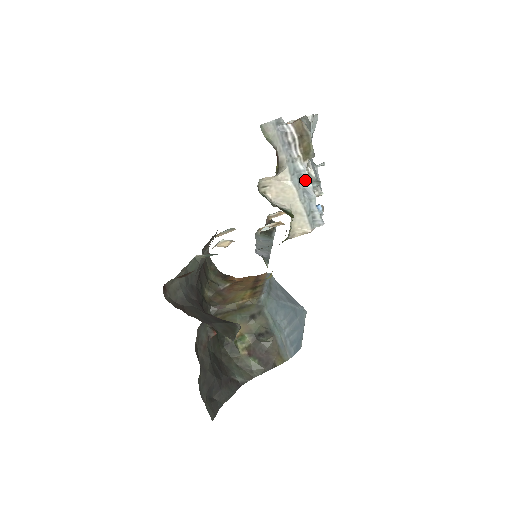
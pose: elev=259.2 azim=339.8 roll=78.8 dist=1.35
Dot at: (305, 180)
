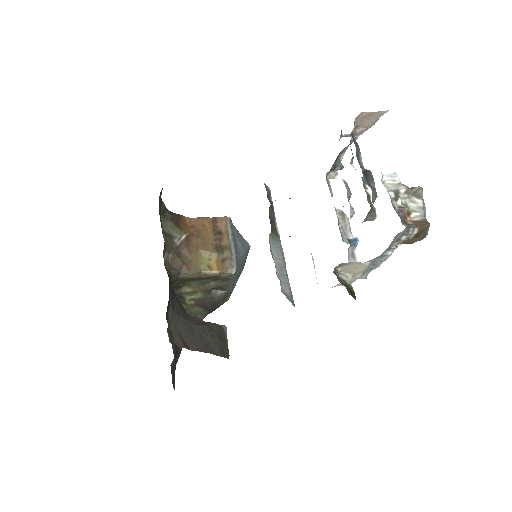
Dot at: (383, 260)
